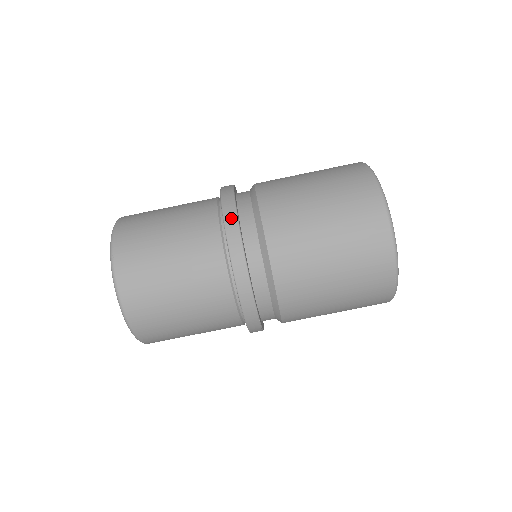
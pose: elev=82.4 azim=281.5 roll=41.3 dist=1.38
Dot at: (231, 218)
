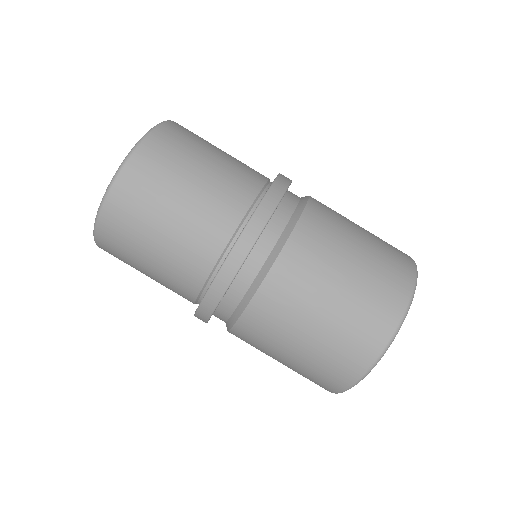
Dot at: (230, 269)
